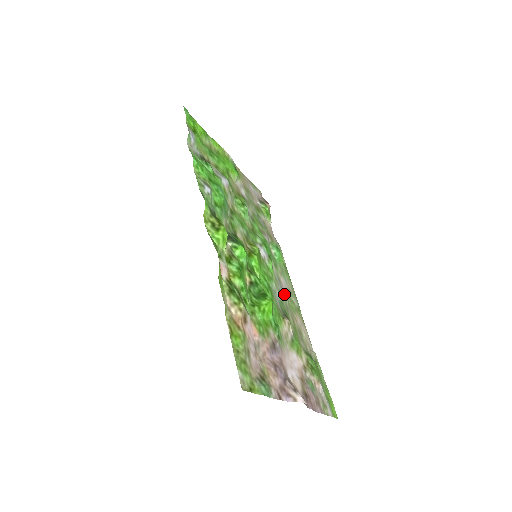
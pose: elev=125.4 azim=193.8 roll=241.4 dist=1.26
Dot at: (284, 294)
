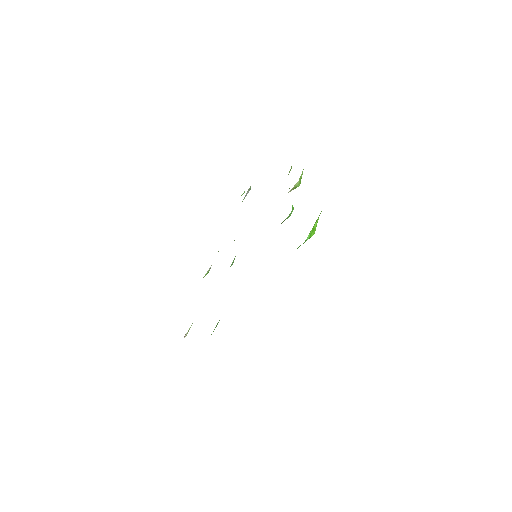
Dot at: occluded
